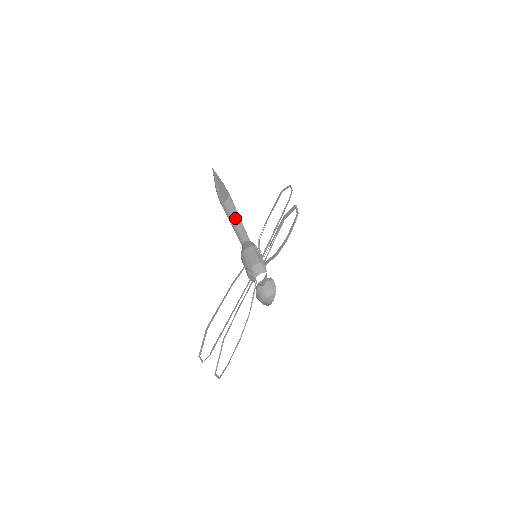
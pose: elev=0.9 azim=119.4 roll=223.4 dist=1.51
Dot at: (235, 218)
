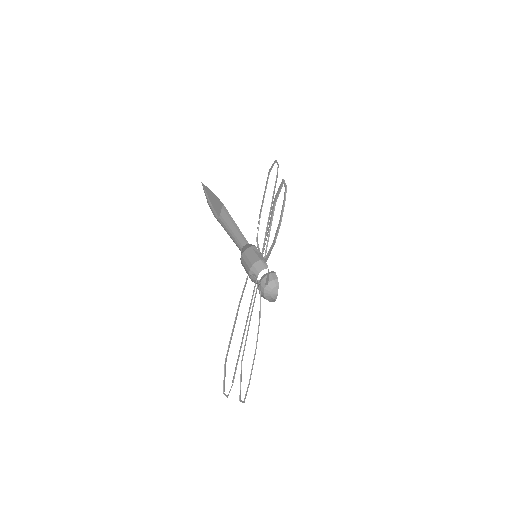
Dot at: (231, 225)
